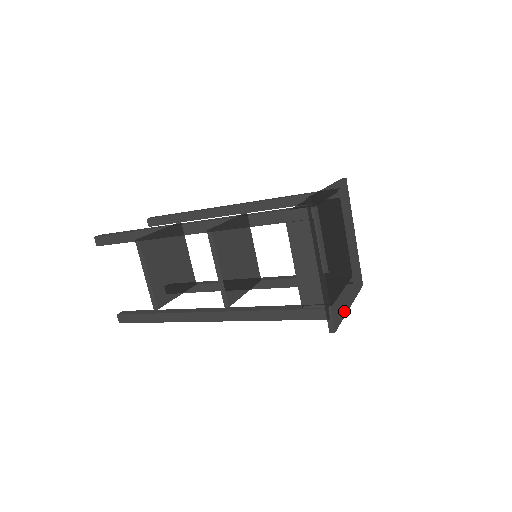
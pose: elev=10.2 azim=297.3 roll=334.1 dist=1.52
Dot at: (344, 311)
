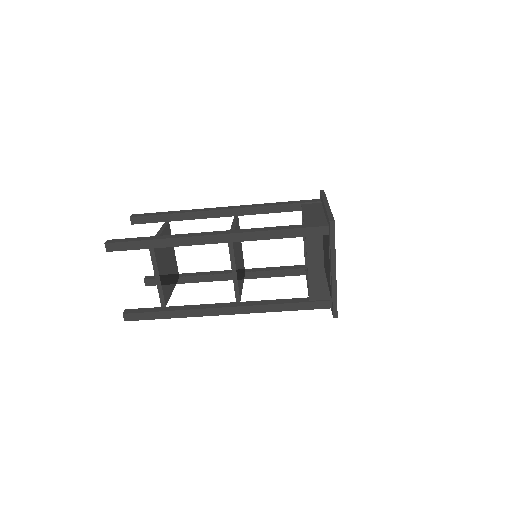
Dot at: (335, 250)
